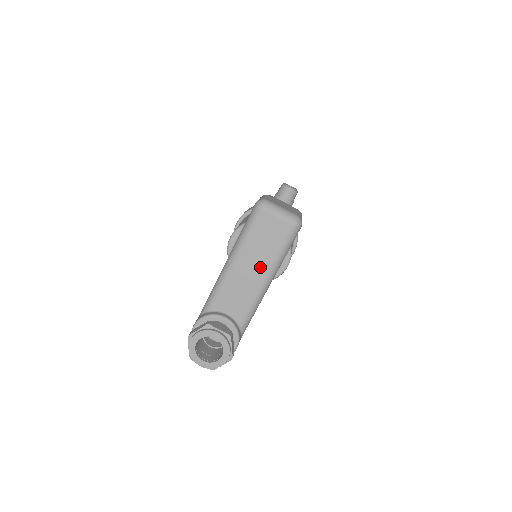
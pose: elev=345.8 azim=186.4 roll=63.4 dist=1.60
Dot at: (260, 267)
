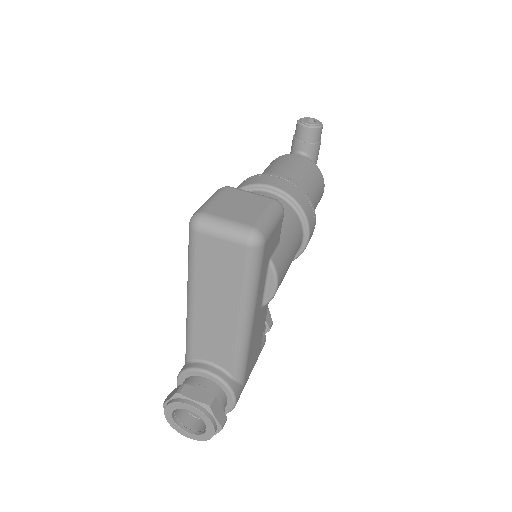
Dot at: (226, 307)
